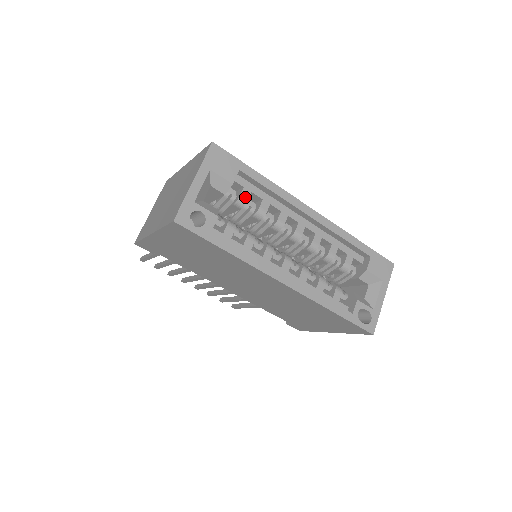
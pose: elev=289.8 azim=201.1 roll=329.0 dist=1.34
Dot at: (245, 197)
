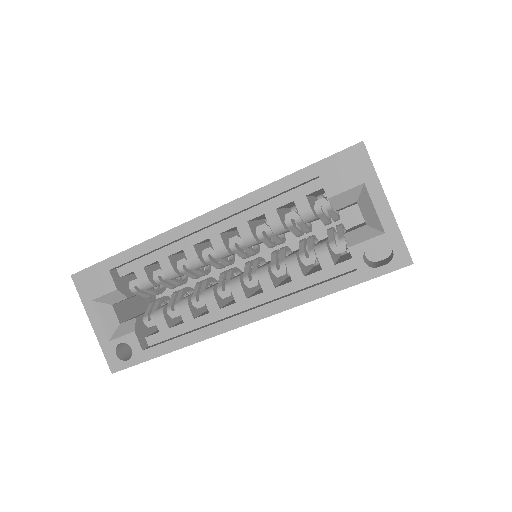
Dot at: (143, 278)
